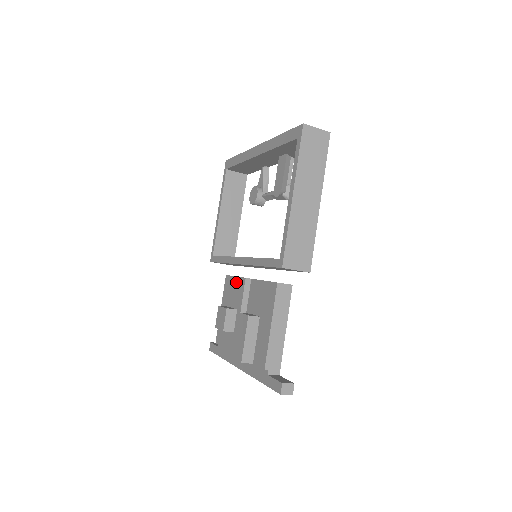
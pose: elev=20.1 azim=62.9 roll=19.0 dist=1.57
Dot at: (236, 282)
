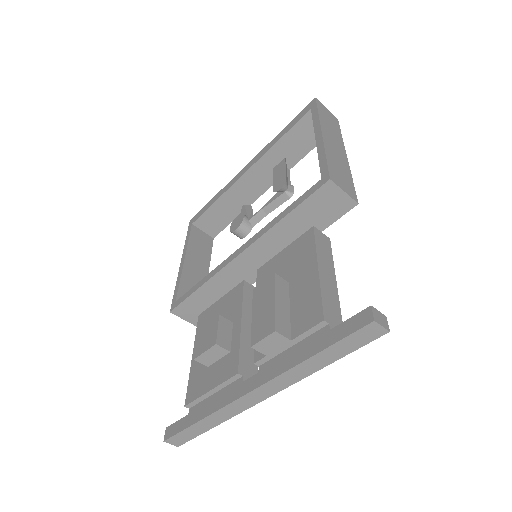
Dot at: (224, 300)
